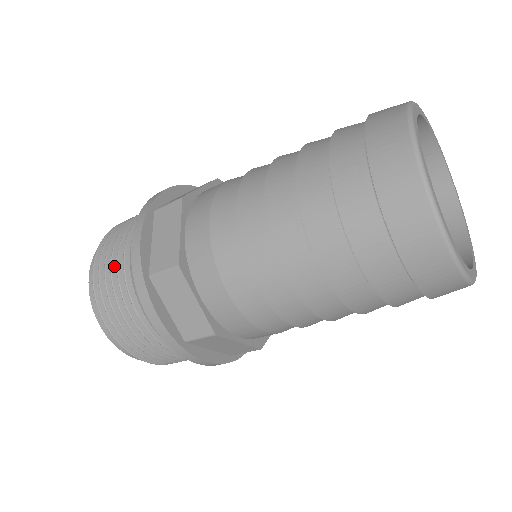
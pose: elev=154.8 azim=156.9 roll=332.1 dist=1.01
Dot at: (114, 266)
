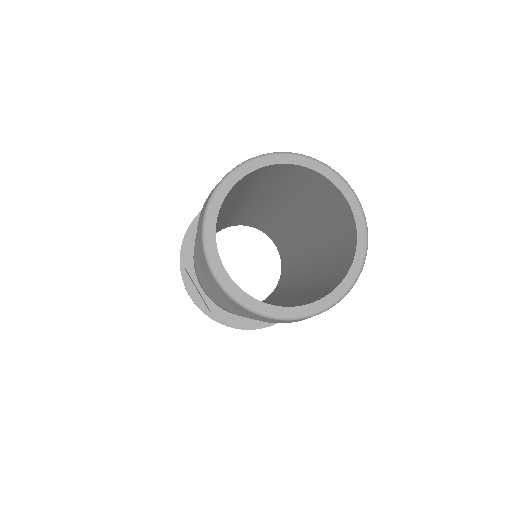
Dot at: occluded
